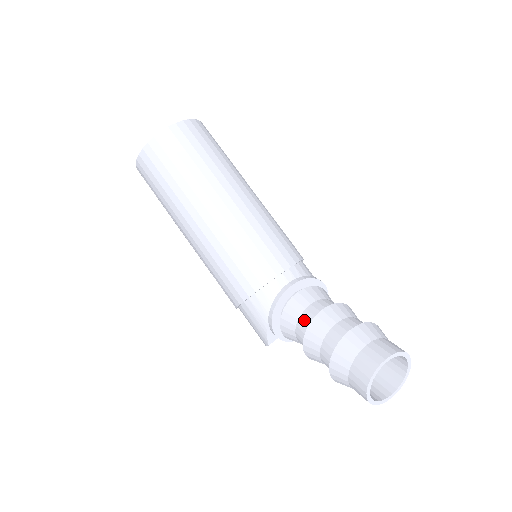
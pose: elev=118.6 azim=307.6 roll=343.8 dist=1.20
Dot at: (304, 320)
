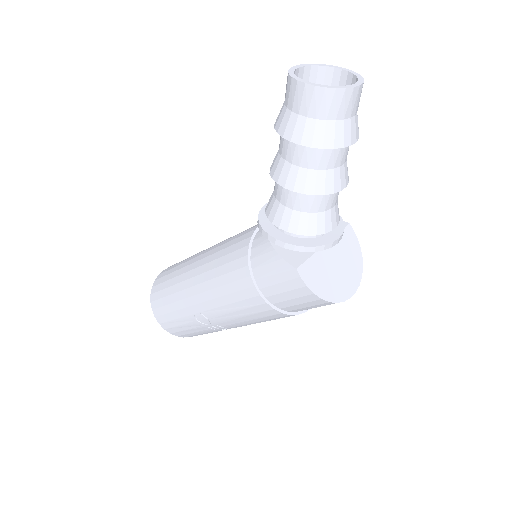
Dot at: occluded
